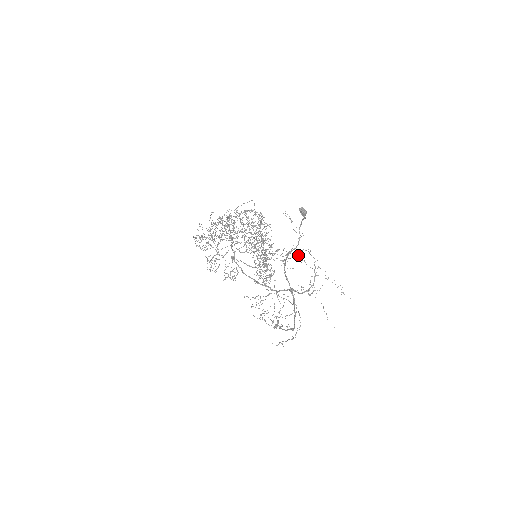
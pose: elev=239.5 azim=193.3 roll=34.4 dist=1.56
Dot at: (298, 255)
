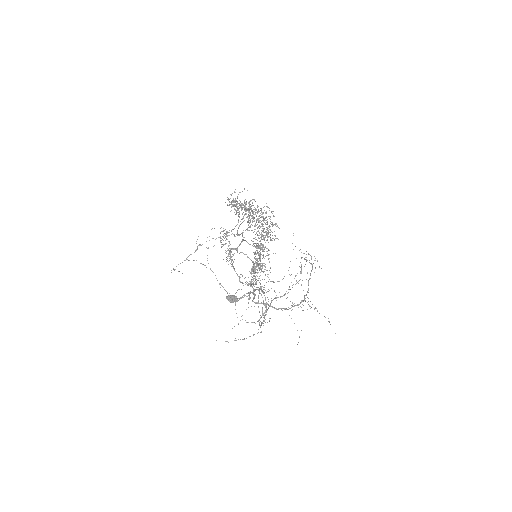
Dot at: occluded
